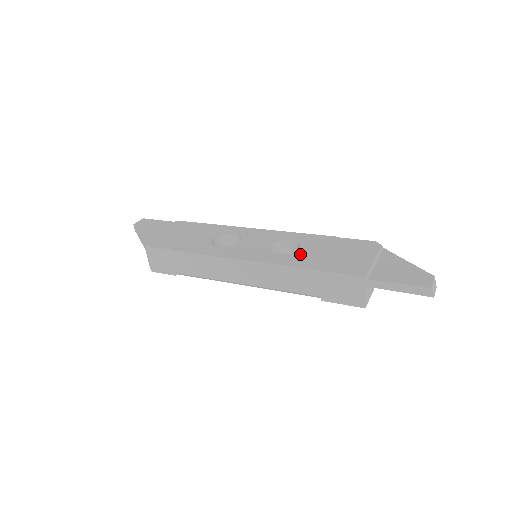
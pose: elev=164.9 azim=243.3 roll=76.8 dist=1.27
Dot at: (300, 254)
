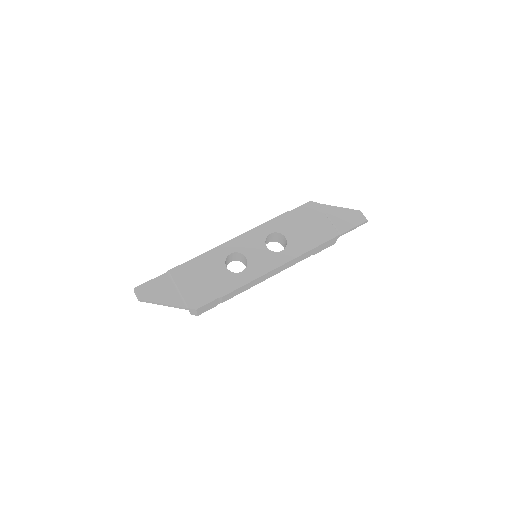
Dot at: (292, 242)
